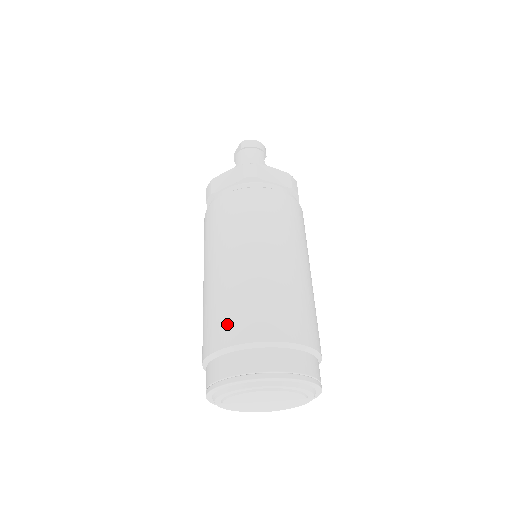
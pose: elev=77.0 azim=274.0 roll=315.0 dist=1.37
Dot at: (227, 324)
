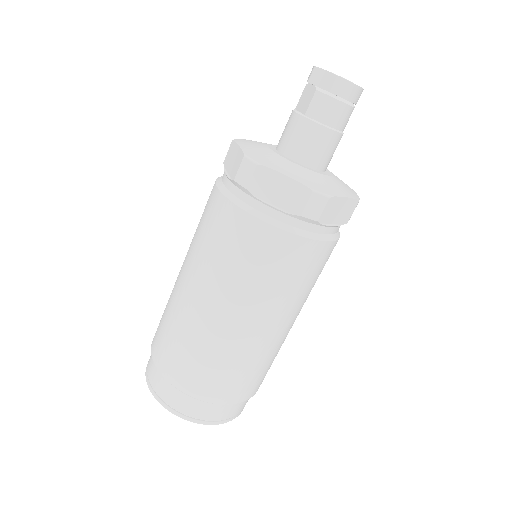
Dot at: (194, 376)
